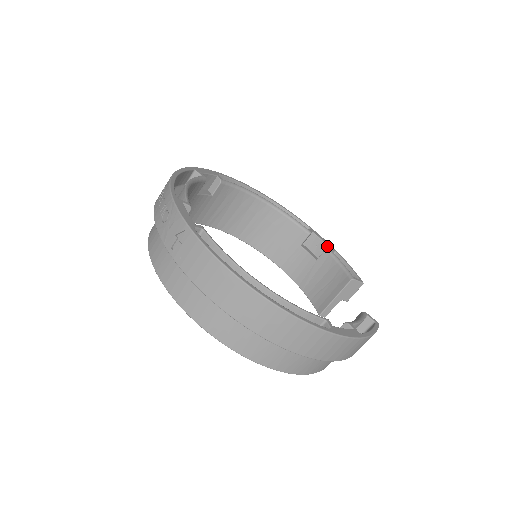
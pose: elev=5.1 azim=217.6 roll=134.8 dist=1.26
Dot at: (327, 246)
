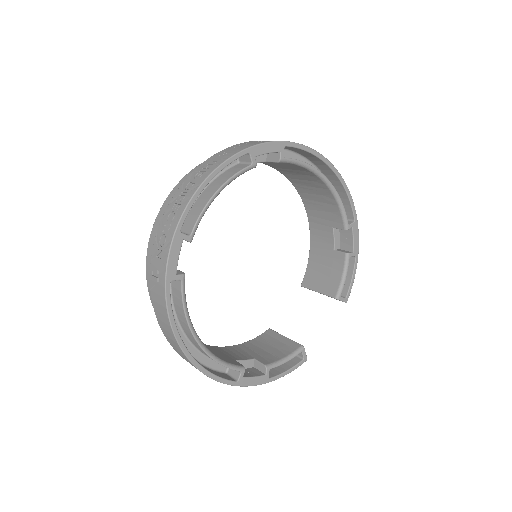
Dot at: (352, 248)
